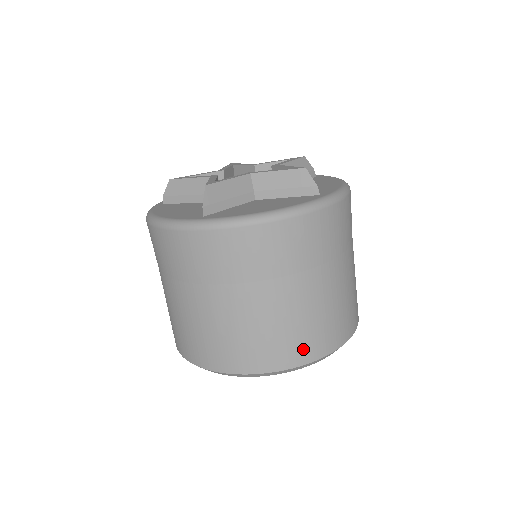
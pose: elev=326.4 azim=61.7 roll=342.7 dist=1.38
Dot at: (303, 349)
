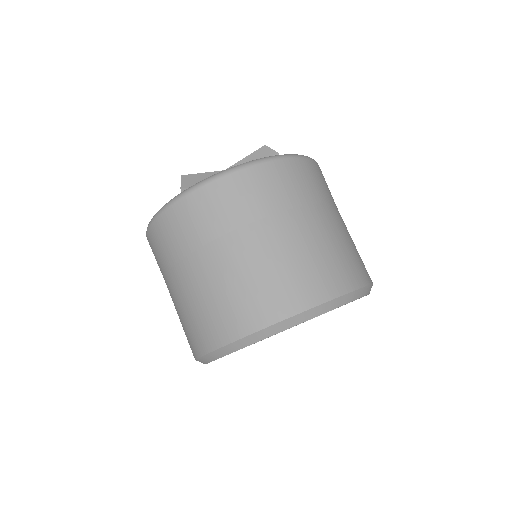
Dot at: (304, 291)
